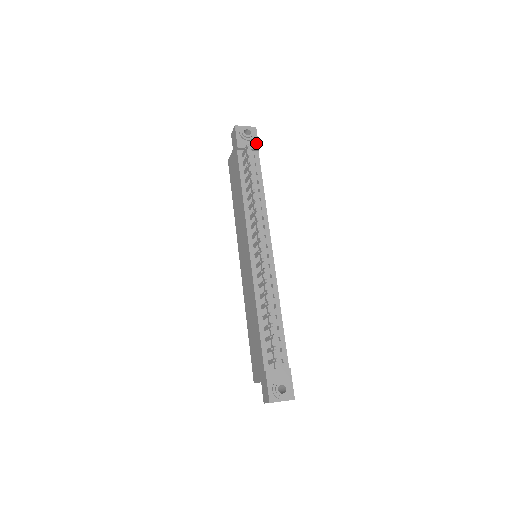
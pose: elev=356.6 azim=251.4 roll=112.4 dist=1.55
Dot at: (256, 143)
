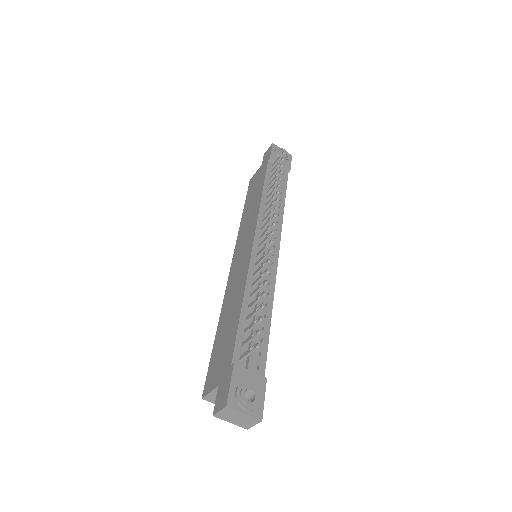
Dot at: (288, 165)
